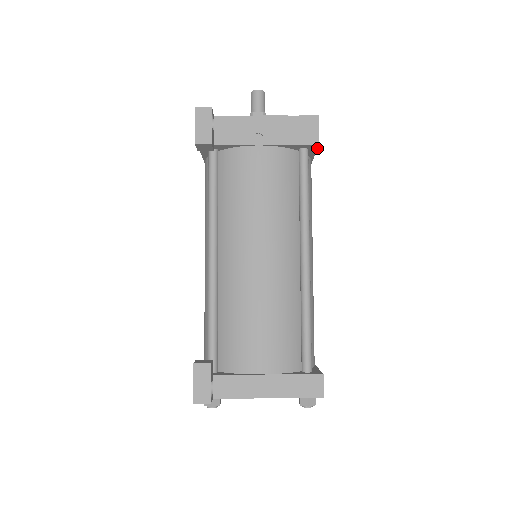
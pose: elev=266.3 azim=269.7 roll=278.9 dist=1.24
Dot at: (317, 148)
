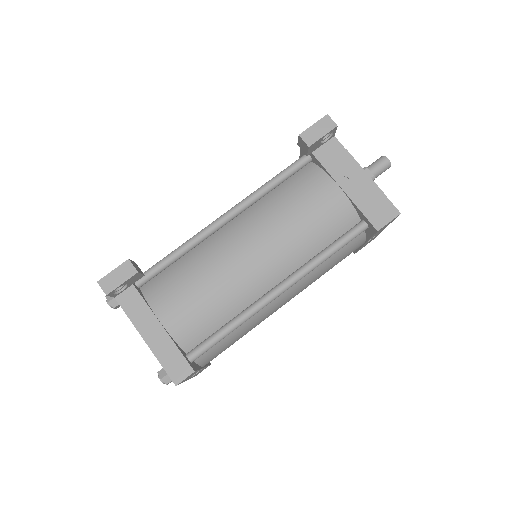
Dot at: (375, 233)
